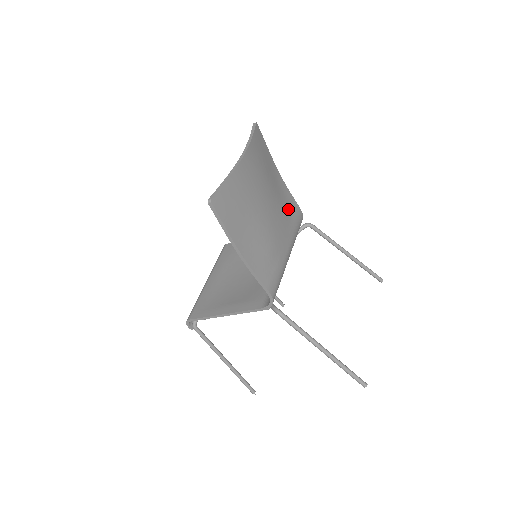
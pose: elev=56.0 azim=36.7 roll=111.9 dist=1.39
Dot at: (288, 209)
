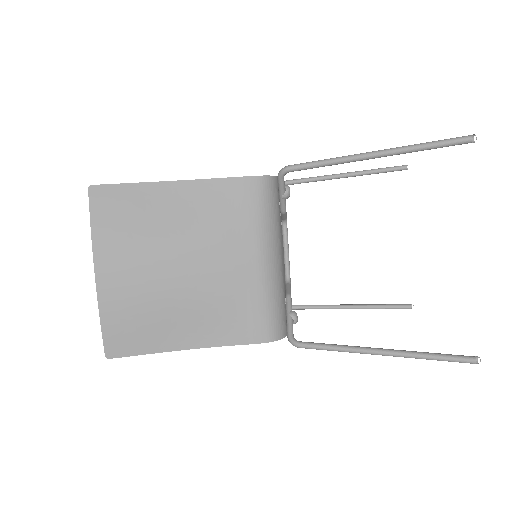
Dot at: (223, 213)
